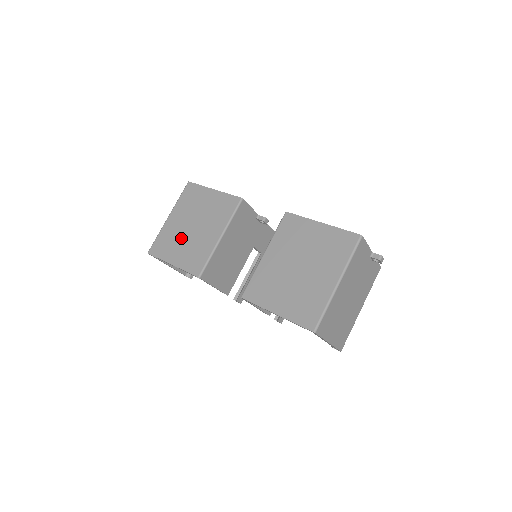
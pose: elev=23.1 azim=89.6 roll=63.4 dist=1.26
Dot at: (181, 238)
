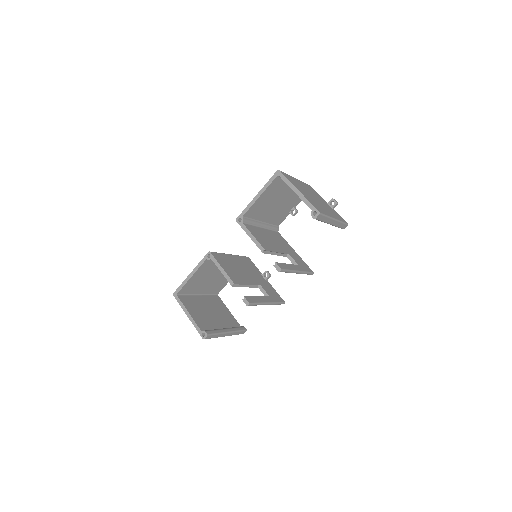
Dot at: occluded
